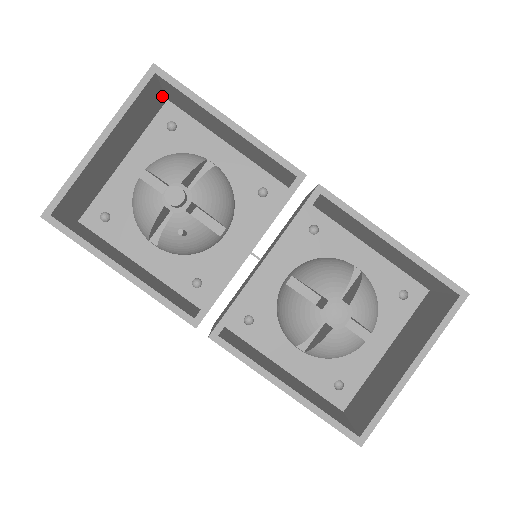
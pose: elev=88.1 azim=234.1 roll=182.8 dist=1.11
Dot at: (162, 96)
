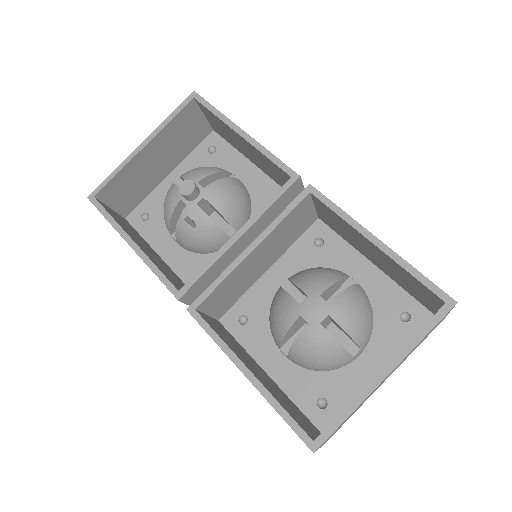
Dot at: (207, 124)
